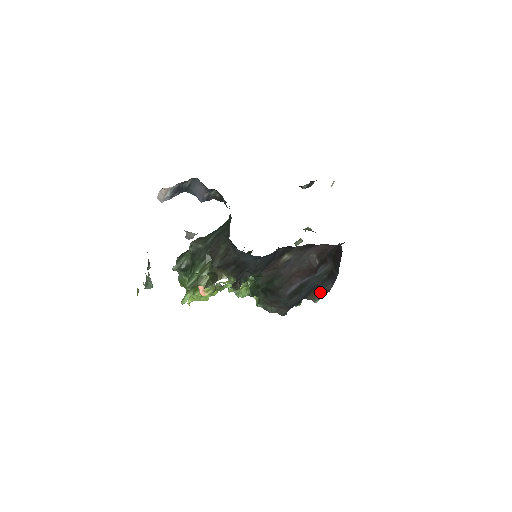
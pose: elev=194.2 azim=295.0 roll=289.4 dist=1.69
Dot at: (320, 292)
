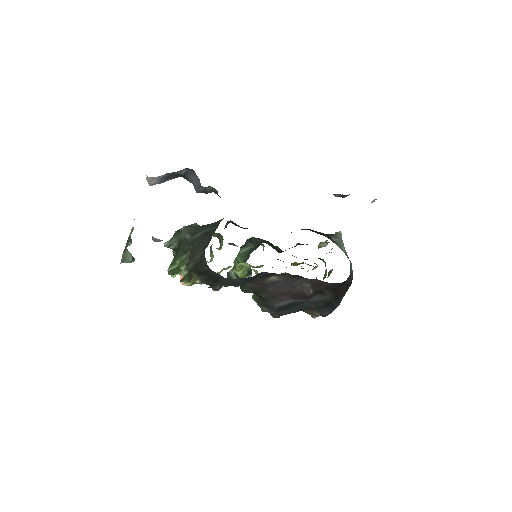
Dot at: occluded
